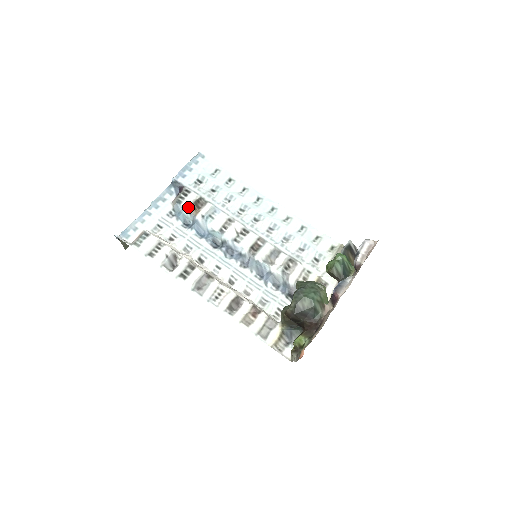
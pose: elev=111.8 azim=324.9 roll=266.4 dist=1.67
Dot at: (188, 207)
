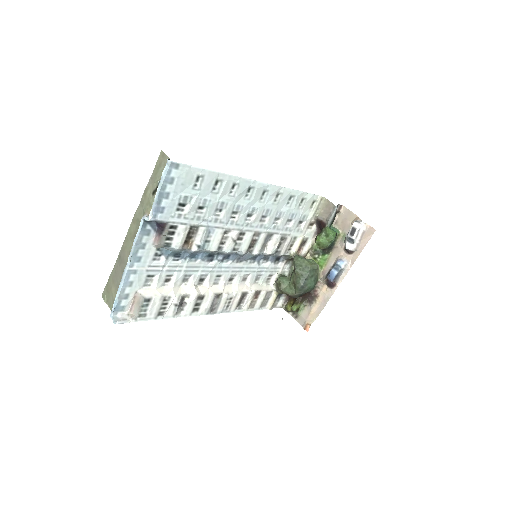
Dot at: (181, 247)
